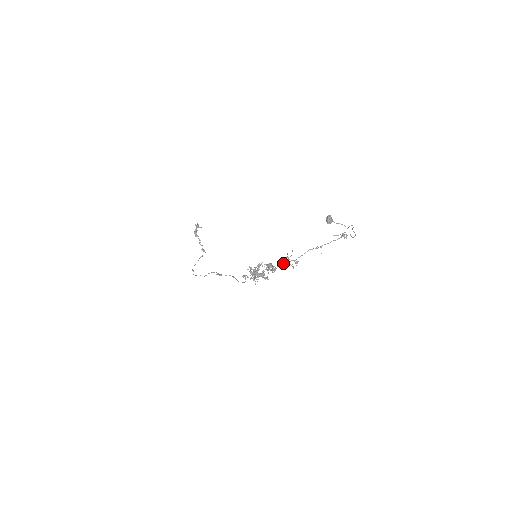
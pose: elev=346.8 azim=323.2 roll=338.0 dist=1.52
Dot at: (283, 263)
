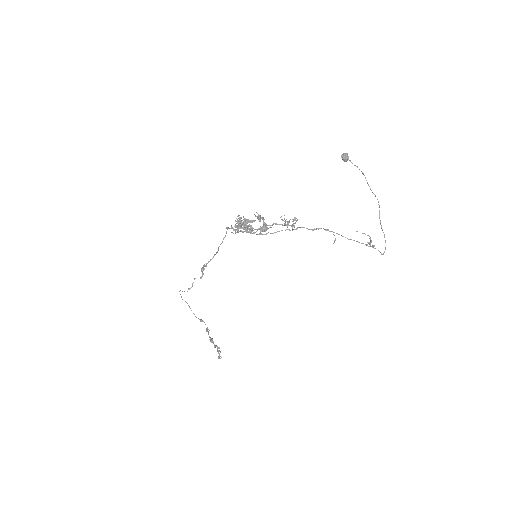
Dot at: (279, 224)
